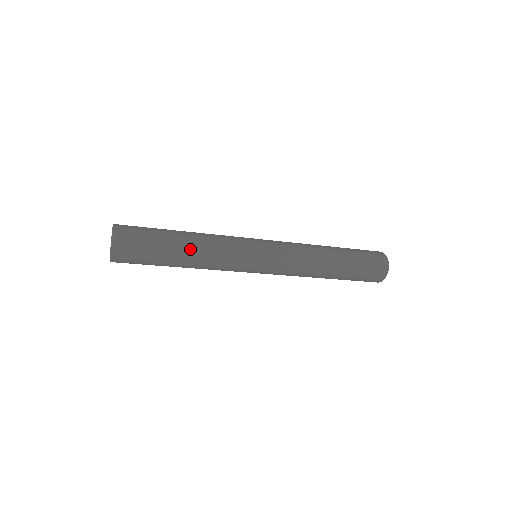
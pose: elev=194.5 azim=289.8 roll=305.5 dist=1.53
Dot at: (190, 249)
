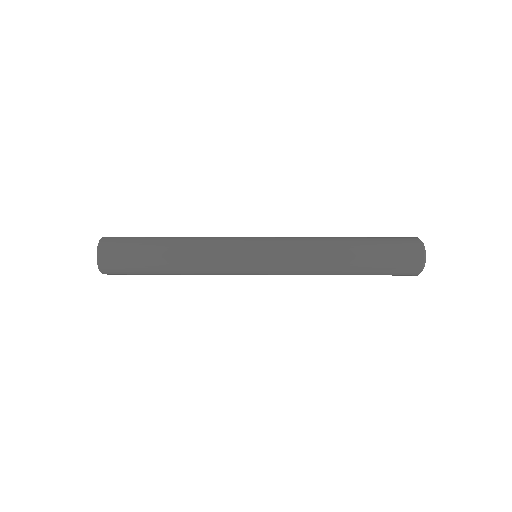
Dot at: occluded
